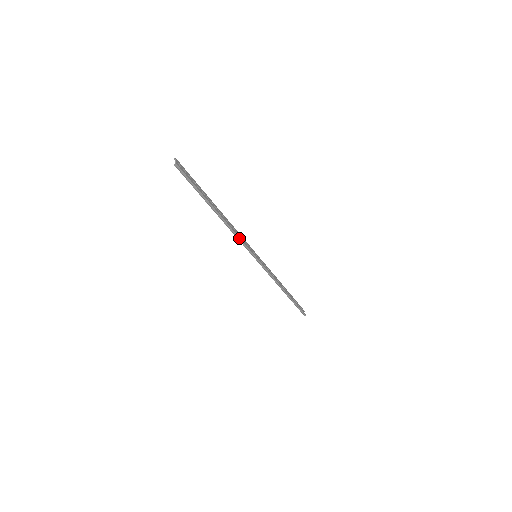
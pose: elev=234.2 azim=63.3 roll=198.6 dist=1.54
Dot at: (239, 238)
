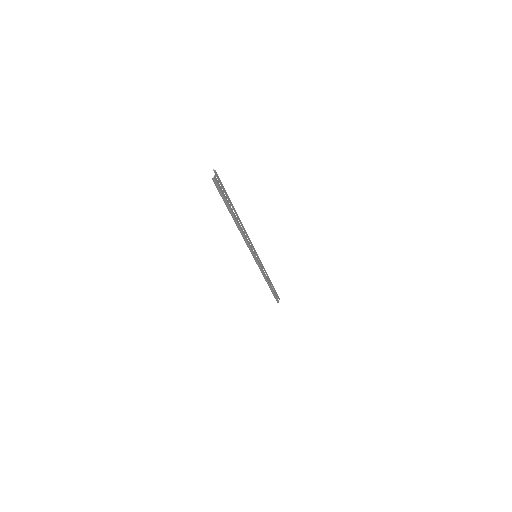
Dot at: (247, 242)
